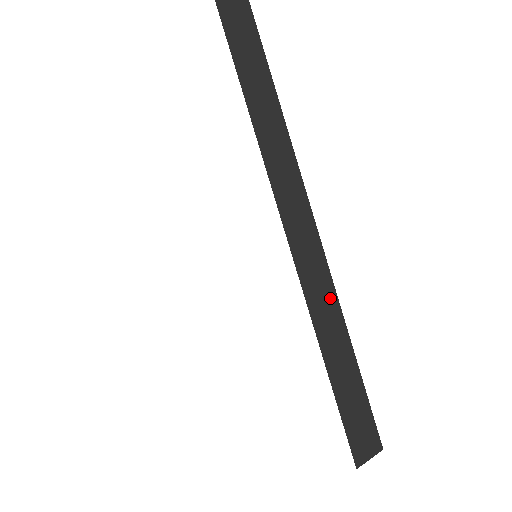
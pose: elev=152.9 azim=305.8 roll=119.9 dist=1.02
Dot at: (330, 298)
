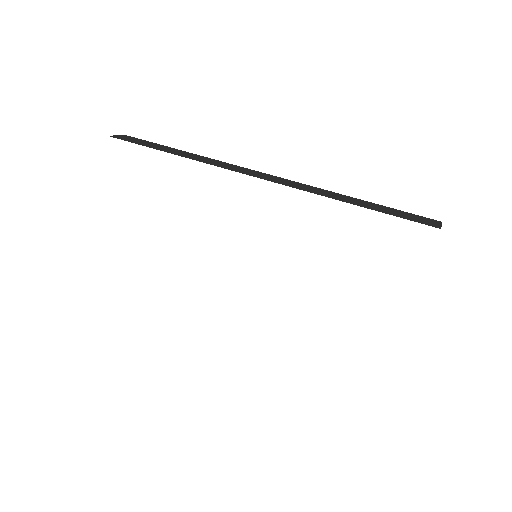
Dot at: (311, 188)
